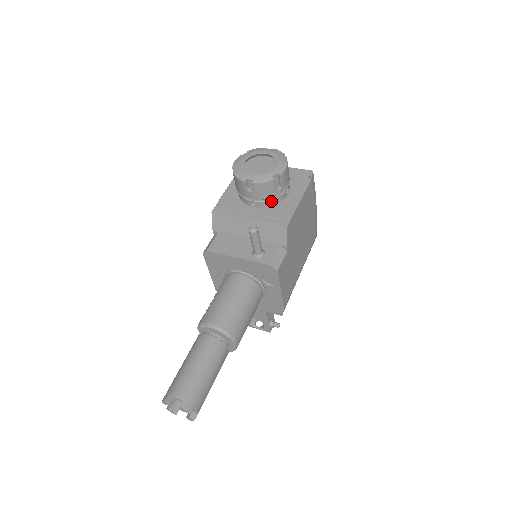
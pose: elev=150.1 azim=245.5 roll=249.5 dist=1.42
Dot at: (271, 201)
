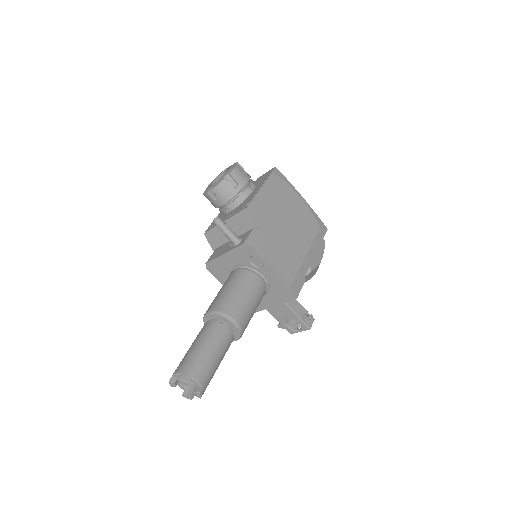
Dot at: (237, 200)
